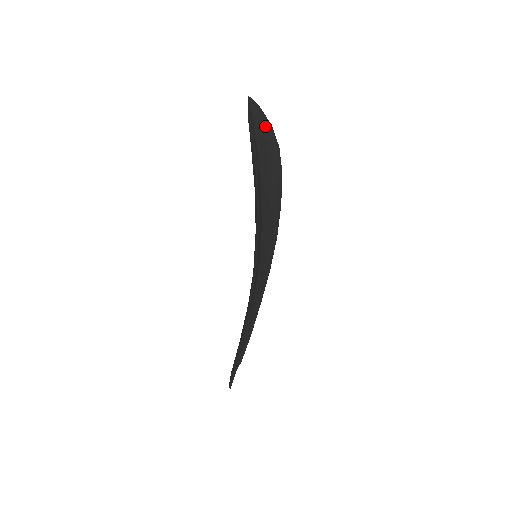
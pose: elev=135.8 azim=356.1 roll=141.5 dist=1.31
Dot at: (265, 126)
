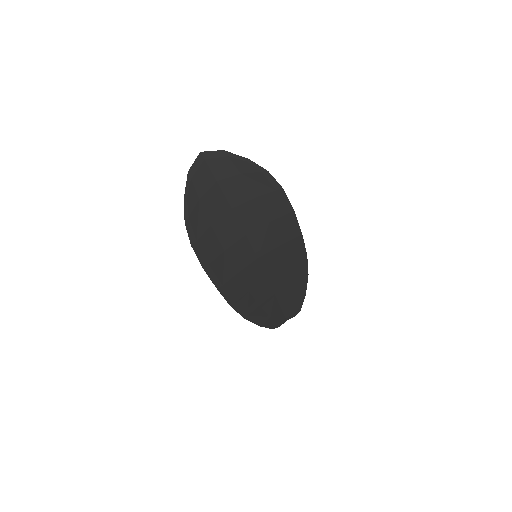
Dot at: (237, 163)
